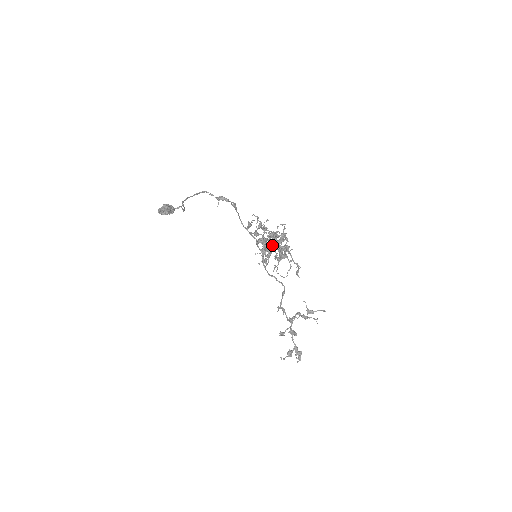
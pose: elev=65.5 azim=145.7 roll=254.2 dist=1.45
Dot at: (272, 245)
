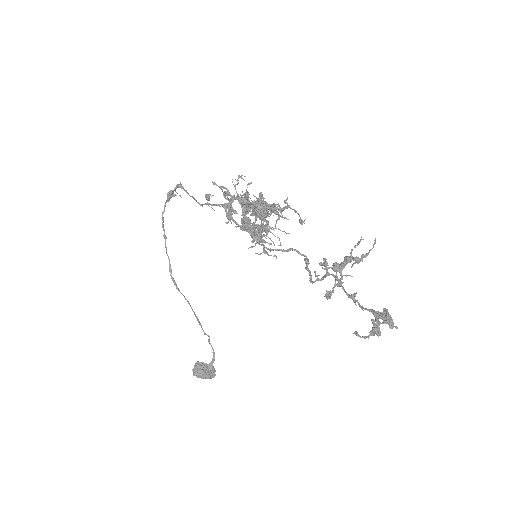
Dot at: (241, 199)
